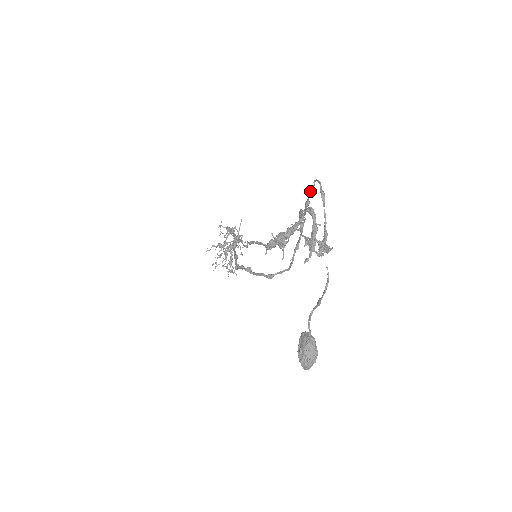
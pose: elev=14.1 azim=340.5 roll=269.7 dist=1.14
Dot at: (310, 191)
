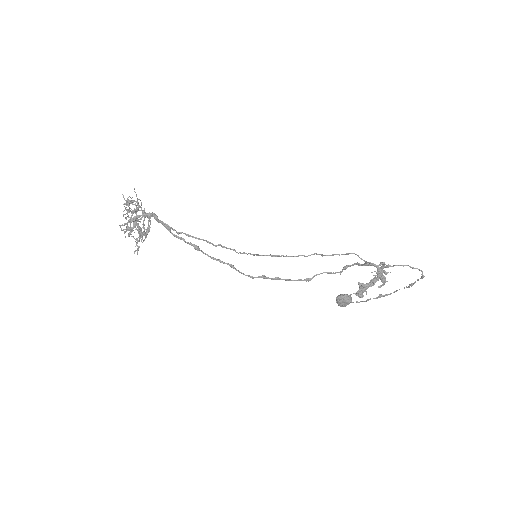
Dot at: occluded
